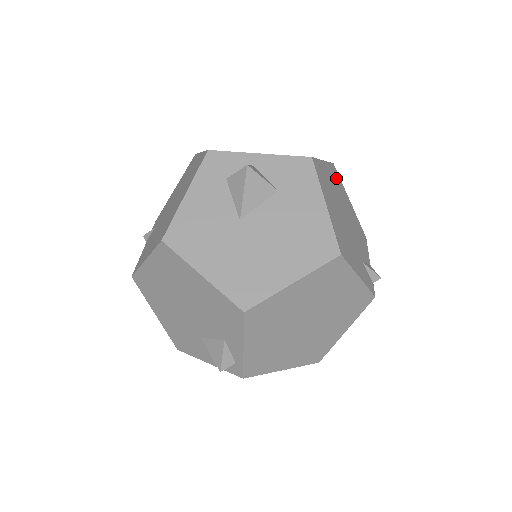
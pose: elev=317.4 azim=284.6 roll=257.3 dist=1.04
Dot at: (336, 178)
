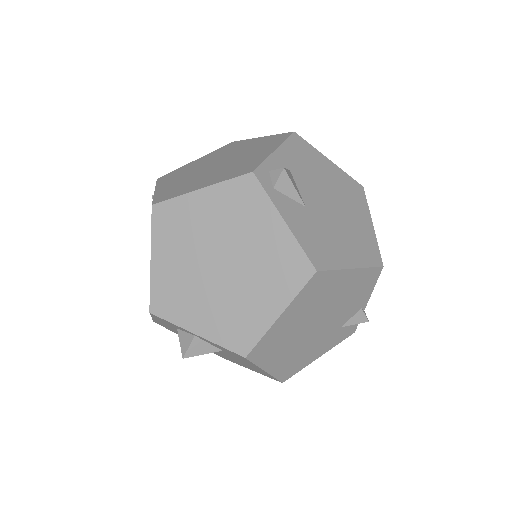
Dot at: (315, 290)
